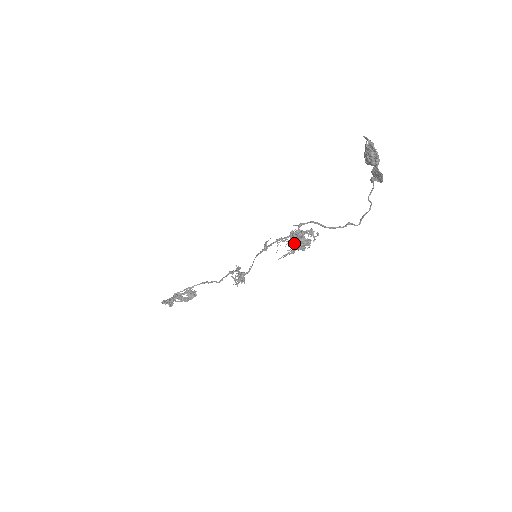
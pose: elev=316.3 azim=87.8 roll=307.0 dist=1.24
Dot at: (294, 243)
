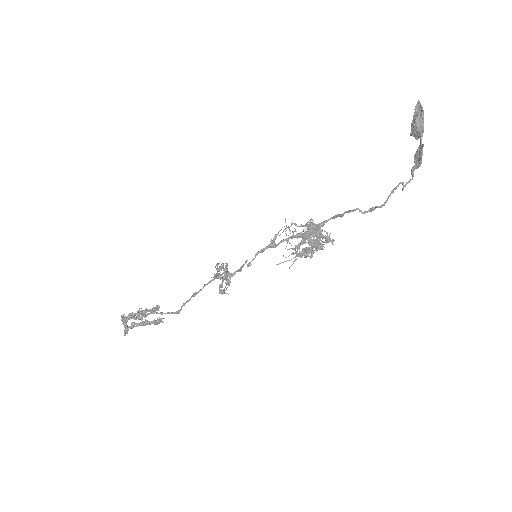
Dot at: (303, 236)
